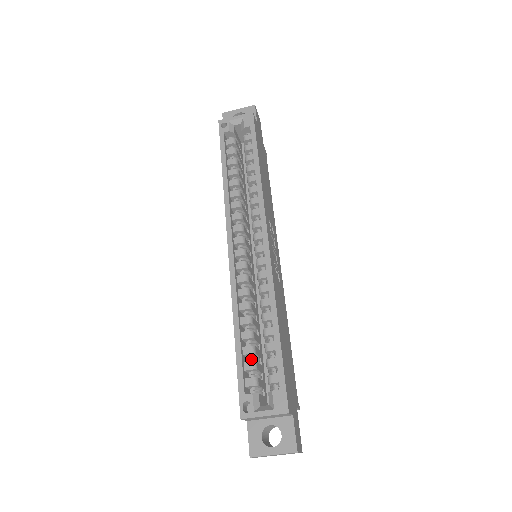
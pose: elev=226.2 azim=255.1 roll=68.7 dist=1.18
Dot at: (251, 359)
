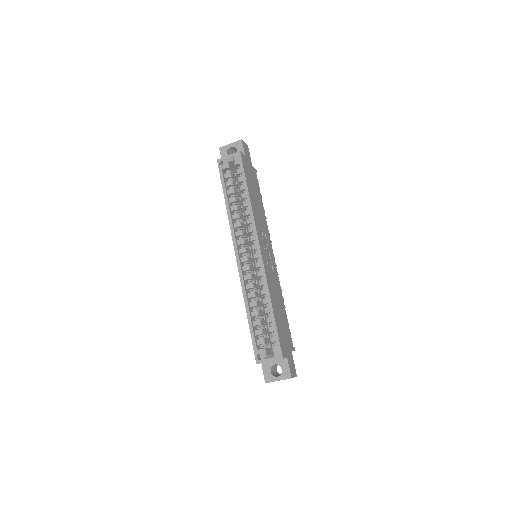
Dot at: (259, 328)
